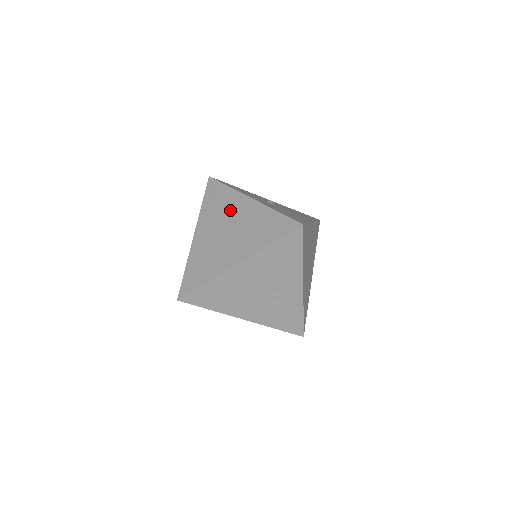
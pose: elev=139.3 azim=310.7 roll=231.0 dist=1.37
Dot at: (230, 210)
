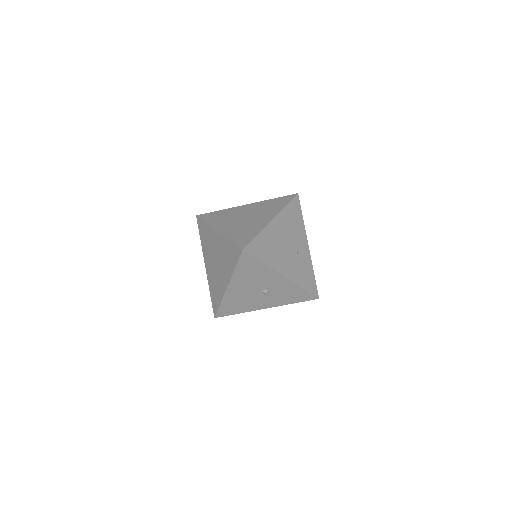
Dot at: (236, 213)
